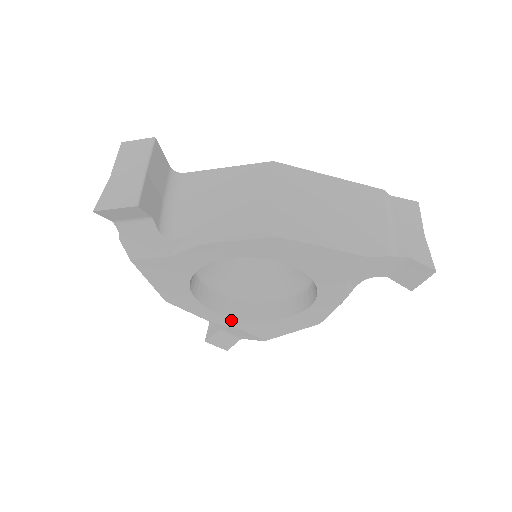
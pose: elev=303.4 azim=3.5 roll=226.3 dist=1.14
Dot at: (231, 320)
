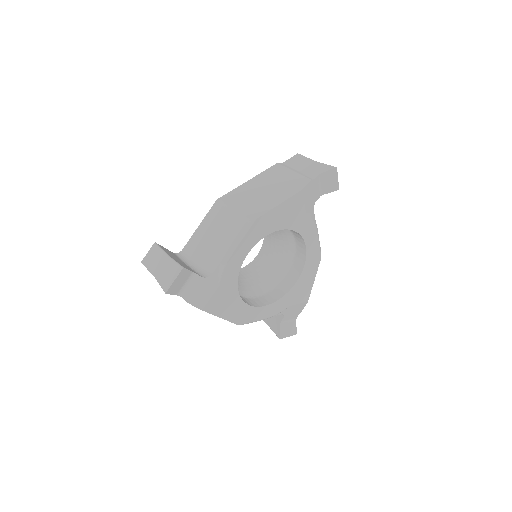
Dot at: (279, 304)
